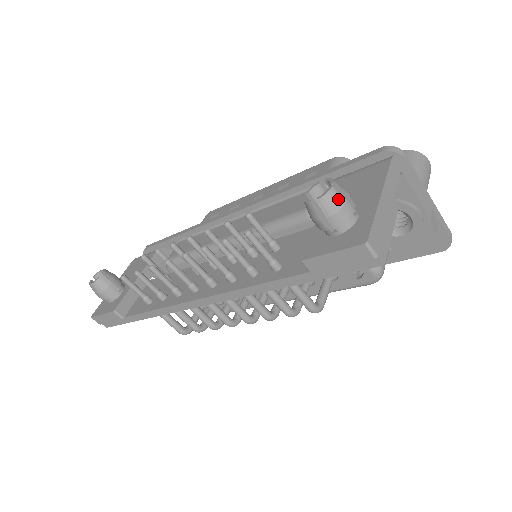
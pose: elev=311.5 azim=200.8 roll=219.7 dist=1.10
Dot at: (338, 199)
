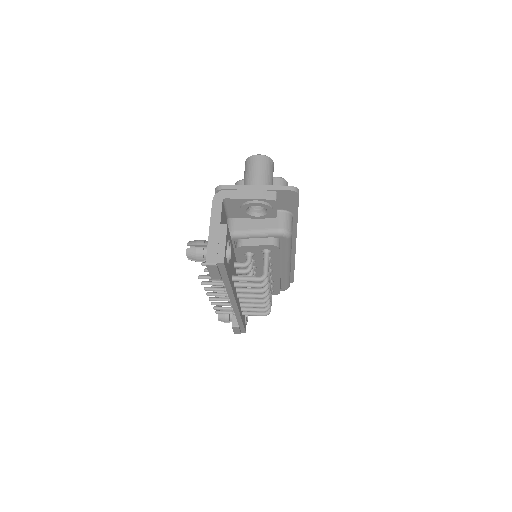
Dot at: (192, 251)
